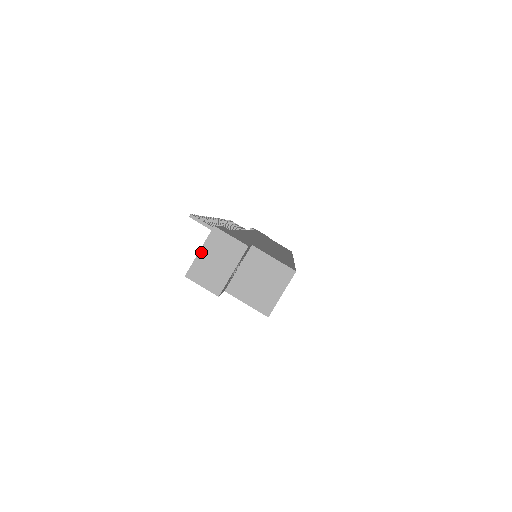
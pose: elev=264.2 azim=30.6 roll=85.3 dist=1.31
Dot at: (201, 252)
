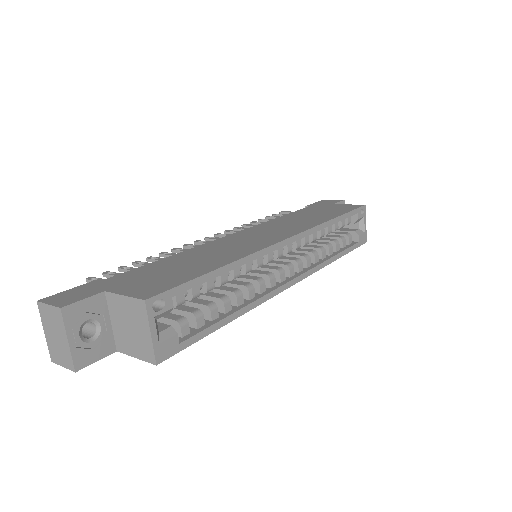
Dot at: (45, 332)
